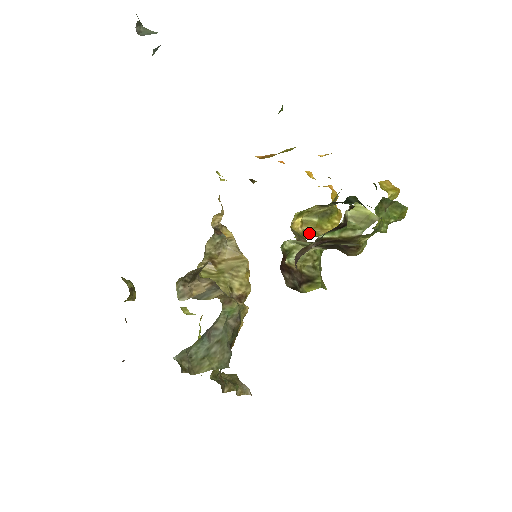
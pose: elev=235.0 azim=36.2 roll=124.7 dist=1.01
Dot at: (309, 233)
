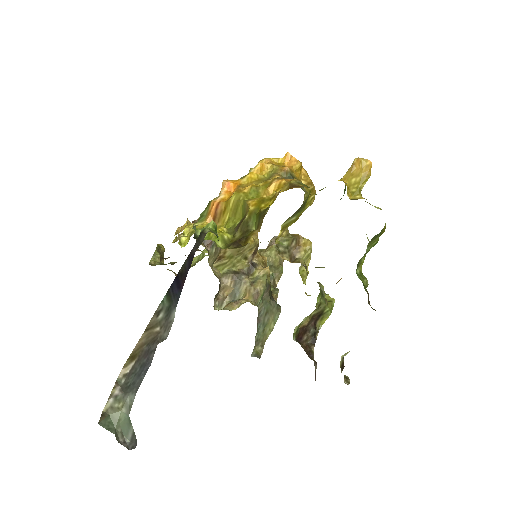
Dot at: occluded
